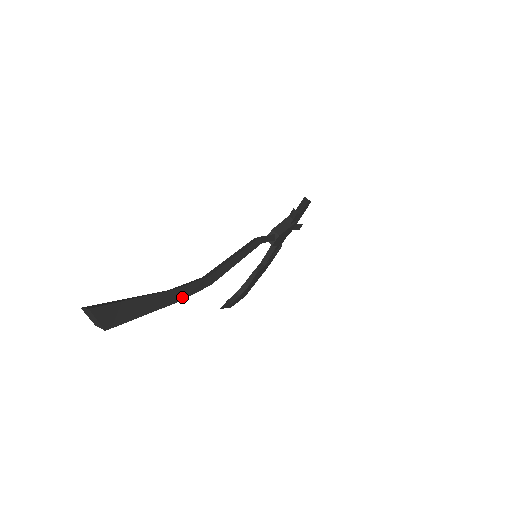
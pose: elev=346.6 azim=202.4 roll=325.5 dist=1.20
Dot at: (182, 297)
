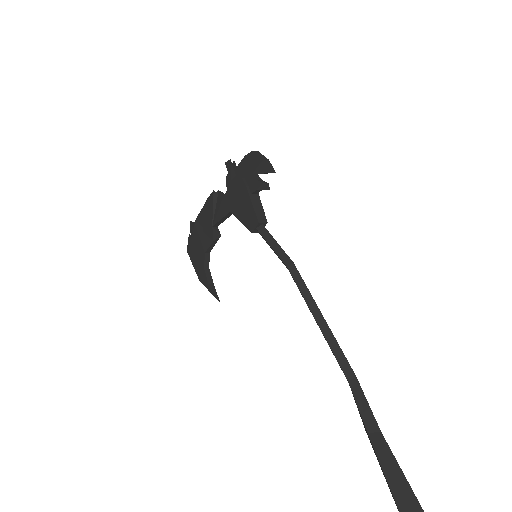
Dot at: (376, 424)
